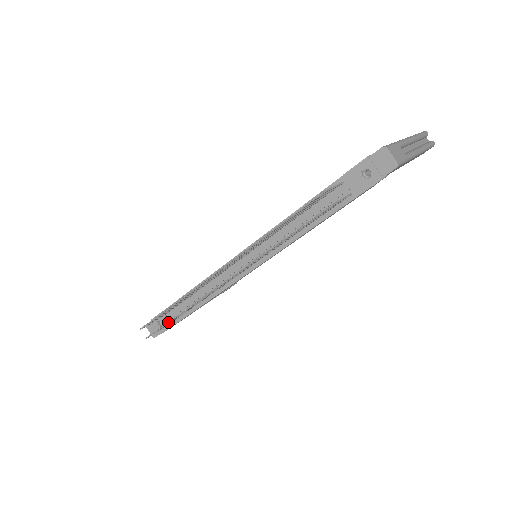
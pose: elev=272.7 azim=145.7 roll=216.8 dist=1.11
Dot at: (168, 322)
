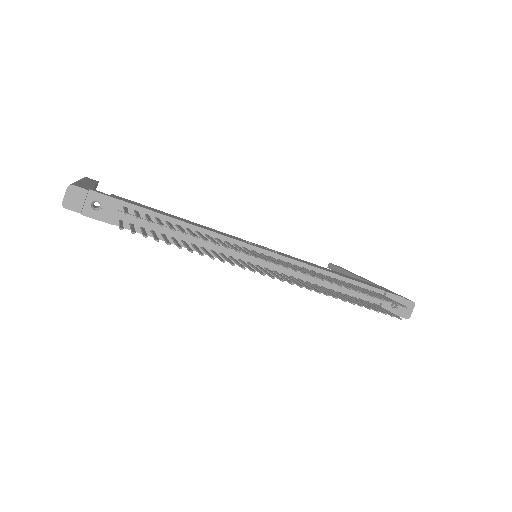
Dot at: (170, 243)
